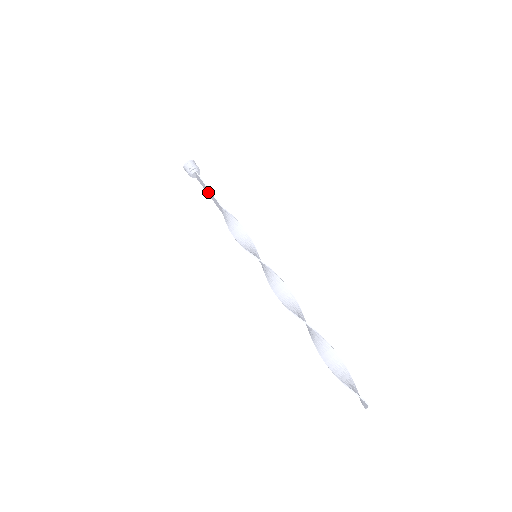
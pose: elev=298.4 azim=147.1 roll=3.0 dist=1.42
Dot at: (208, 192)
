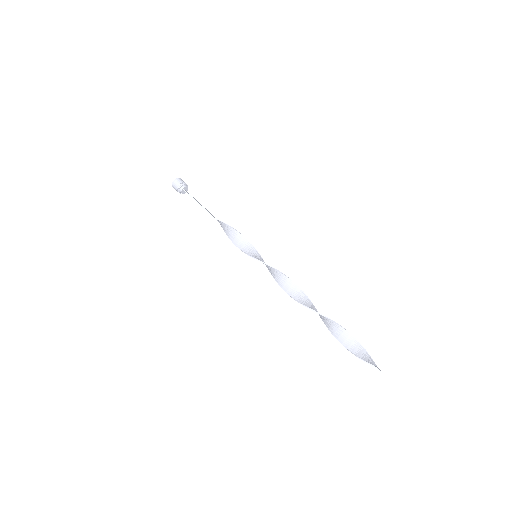
Dot at: occluded
